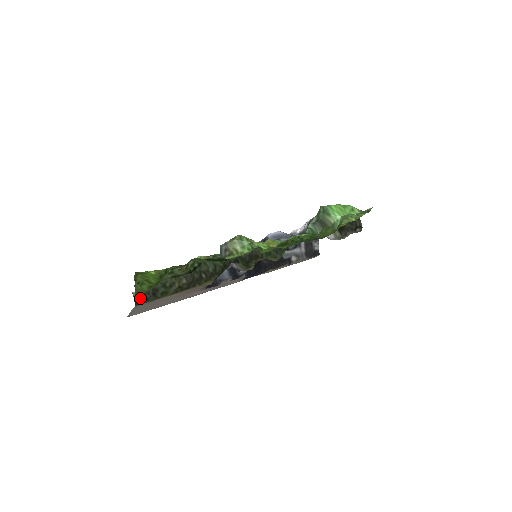
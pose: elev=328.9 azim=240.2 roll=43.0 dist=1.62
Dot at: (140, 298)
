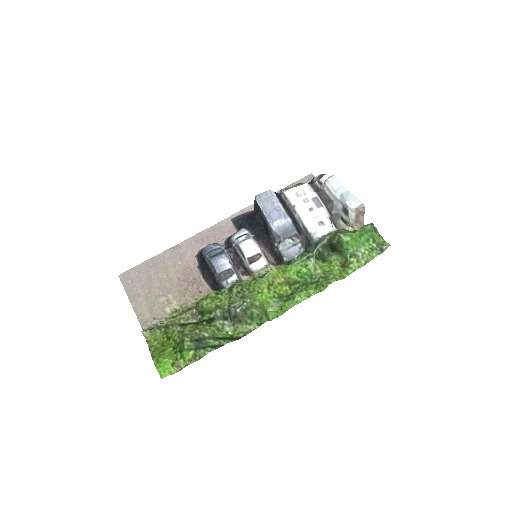
Dot at: (148, 330)
